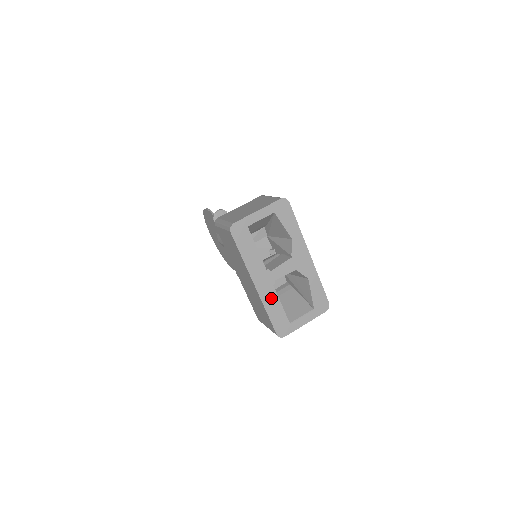
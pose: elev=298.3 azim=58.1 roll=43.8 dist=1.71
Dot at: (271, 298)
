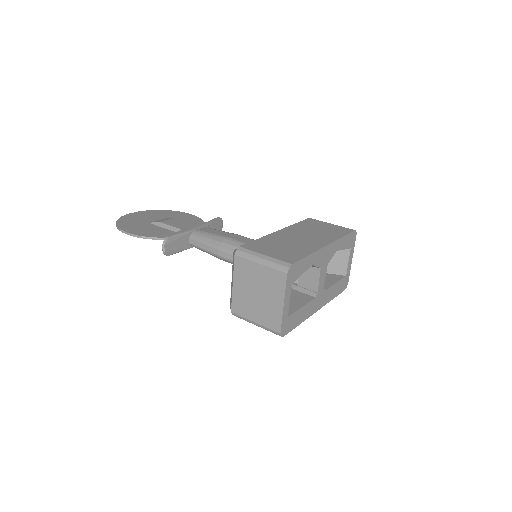
Dot at: (329, 294)
